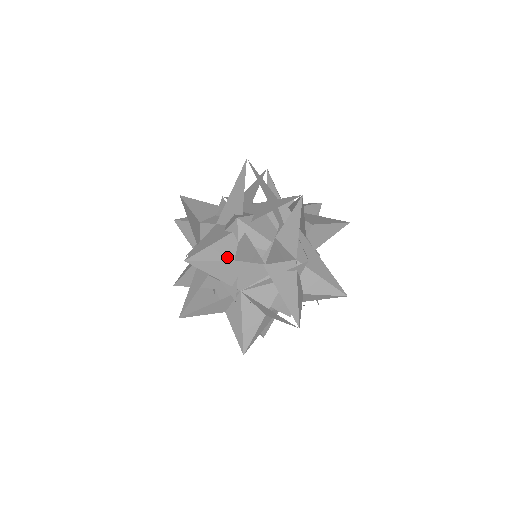
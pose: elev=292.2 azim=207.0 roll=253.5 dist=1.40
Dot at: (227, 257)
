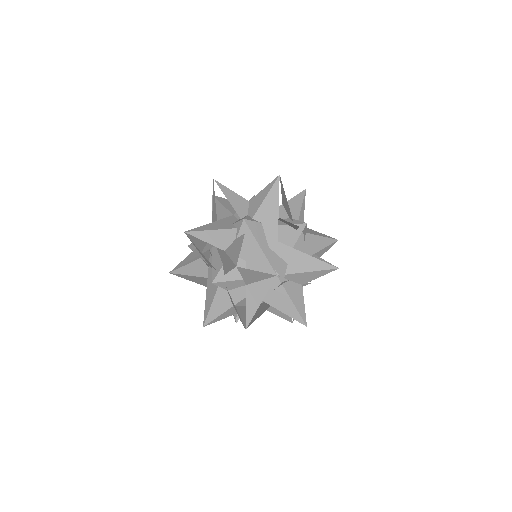
Dot at: (227, 307)
